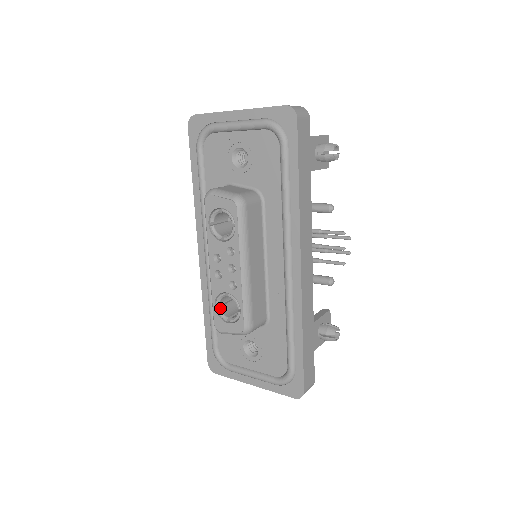
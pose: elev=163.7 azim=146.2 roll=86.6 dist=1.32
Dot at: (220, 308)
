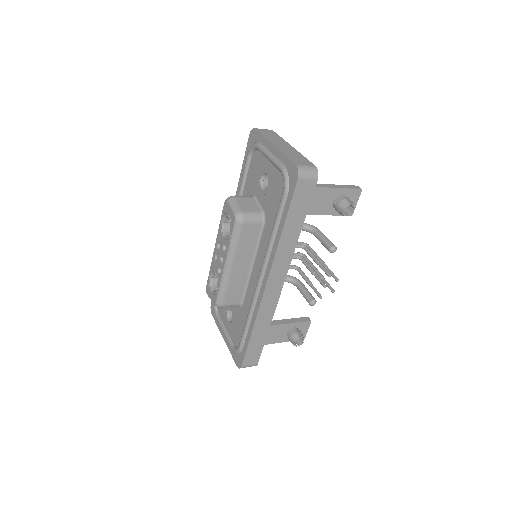
Dot at: (212, 279)
